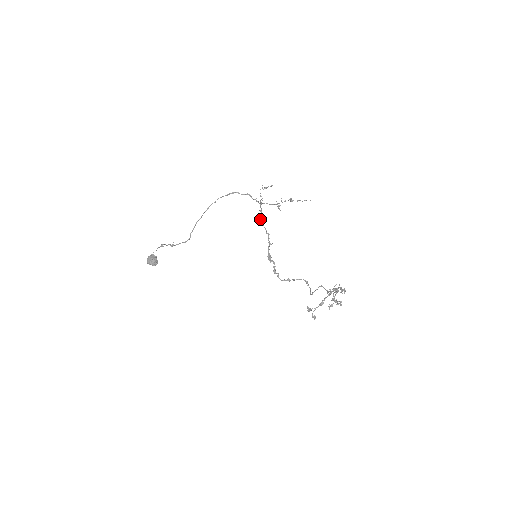
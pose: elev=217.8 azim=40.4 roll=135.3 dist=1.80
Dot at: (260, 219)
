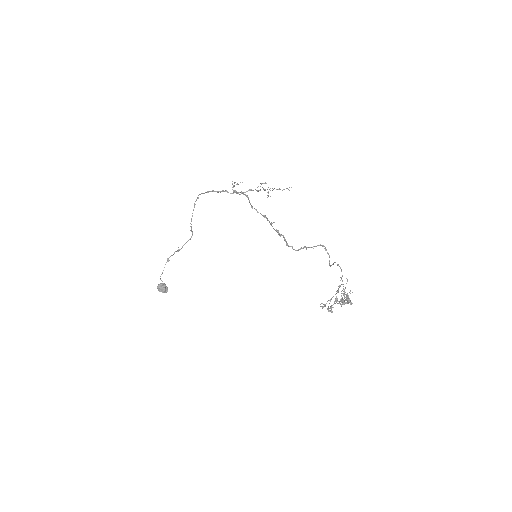
Dot at: occluded
